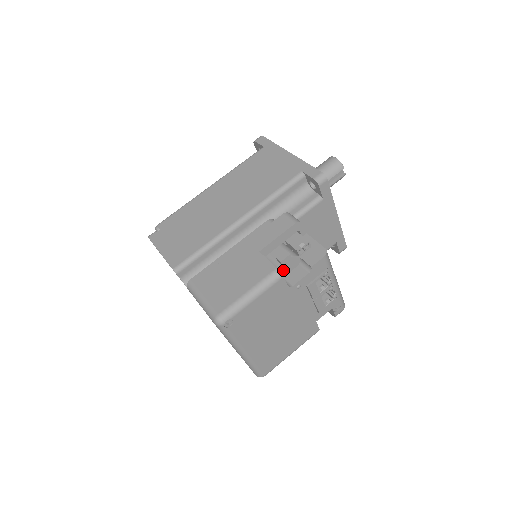
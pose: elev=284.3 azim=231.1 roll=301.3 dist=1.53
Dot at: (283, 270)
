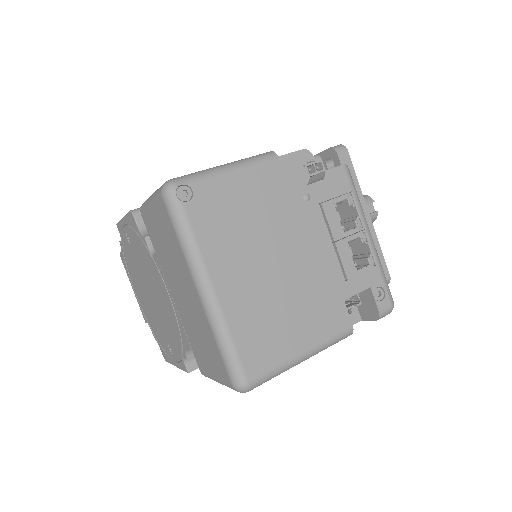
Dot at: occluded
